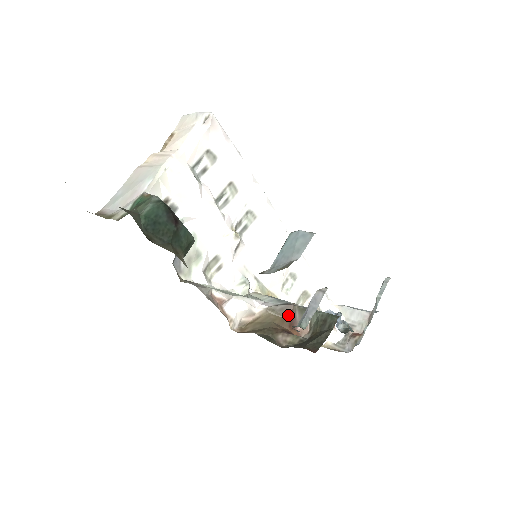
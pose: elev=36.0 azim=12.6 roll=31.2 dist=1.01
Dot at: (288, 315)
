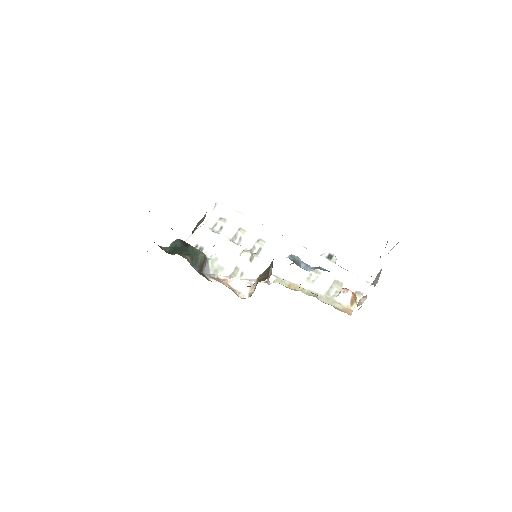
Dot at: (267, 274)
